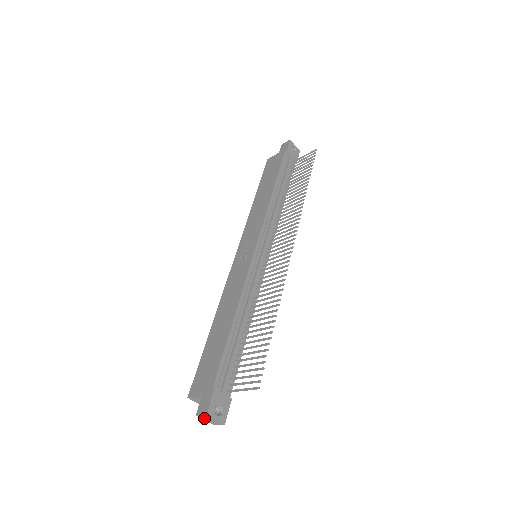
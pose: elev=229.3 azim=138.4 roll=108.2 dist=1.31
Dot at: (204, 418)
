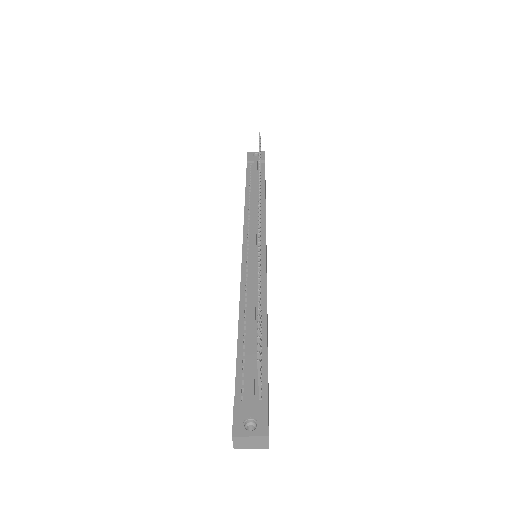
Dot at: (244, 446)
